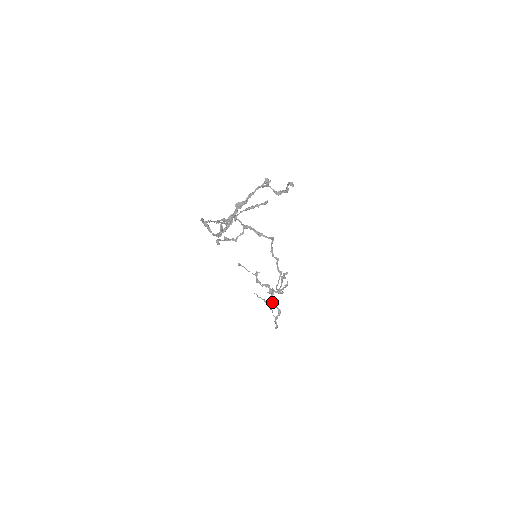
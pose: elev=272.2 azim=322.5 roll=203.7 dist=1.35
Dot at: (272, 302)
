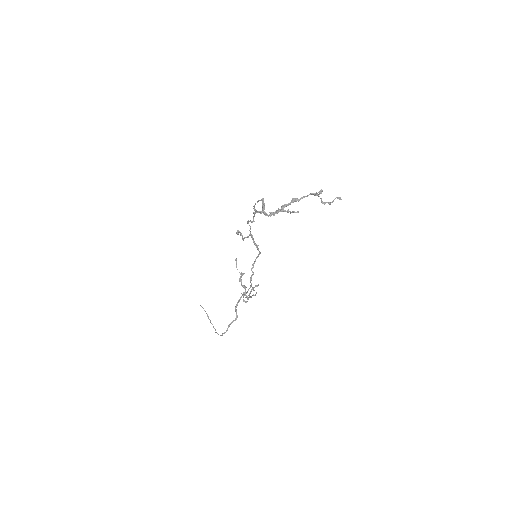
Dot at: occluded
